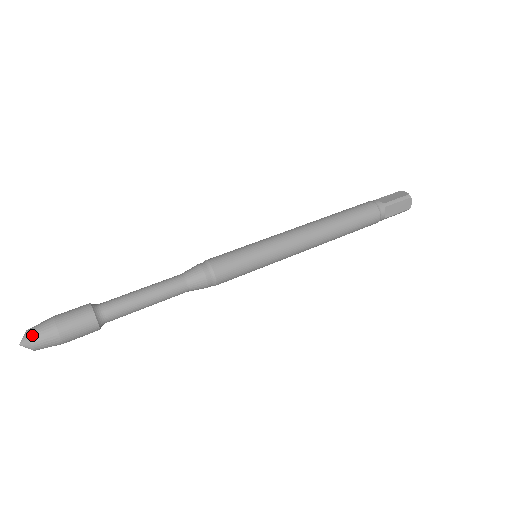
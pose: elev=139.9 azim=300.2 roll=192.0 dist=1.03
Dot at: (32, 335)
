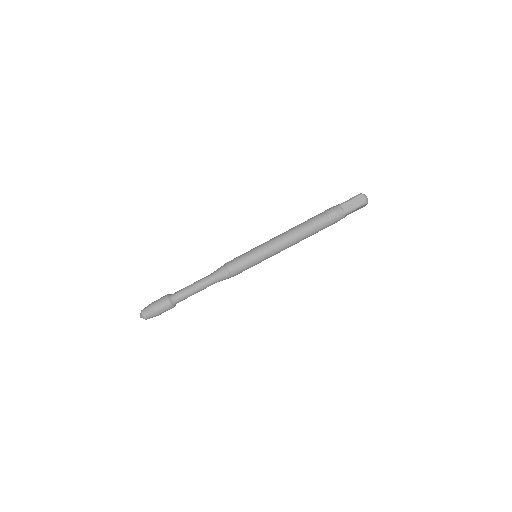
Dot at: (145, 317)
